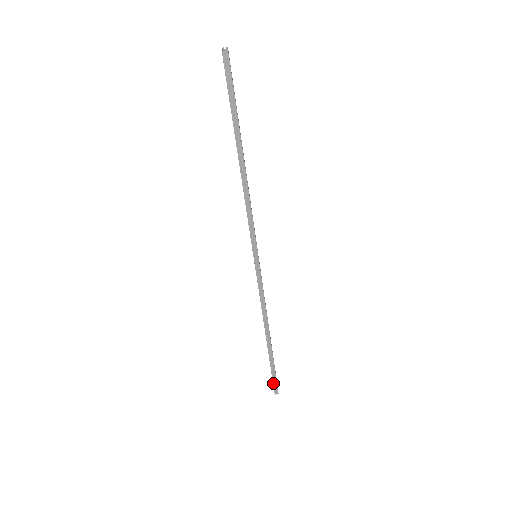
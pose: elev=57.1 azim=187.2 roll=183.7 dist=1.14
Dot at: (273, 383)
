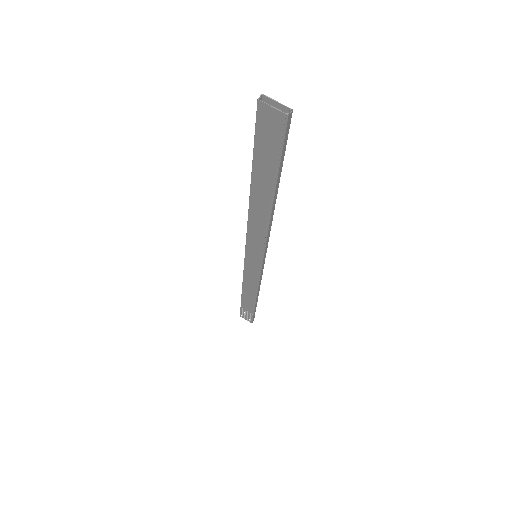
Dot at: occluded
